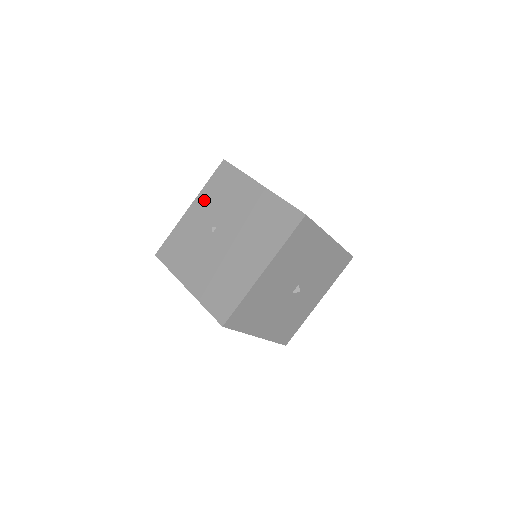
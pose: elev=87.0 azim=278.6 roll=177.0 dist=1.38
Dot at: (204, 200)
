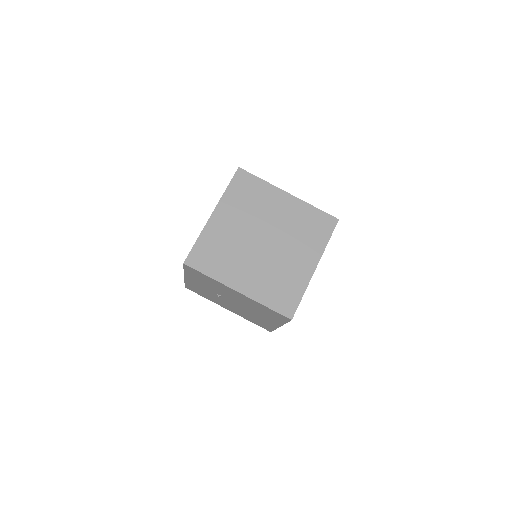
Dot at: (193, 279)
